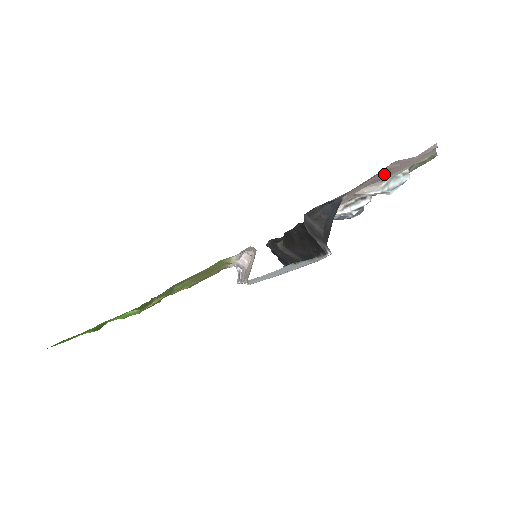
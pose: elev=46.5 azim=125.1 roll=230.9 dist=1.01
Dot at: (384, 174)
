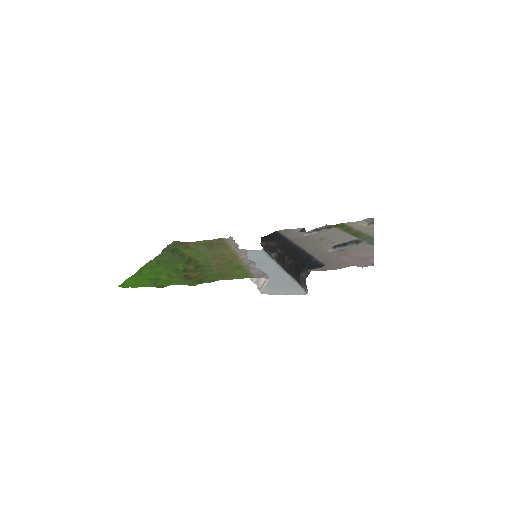
Dot at: (345, 256)
